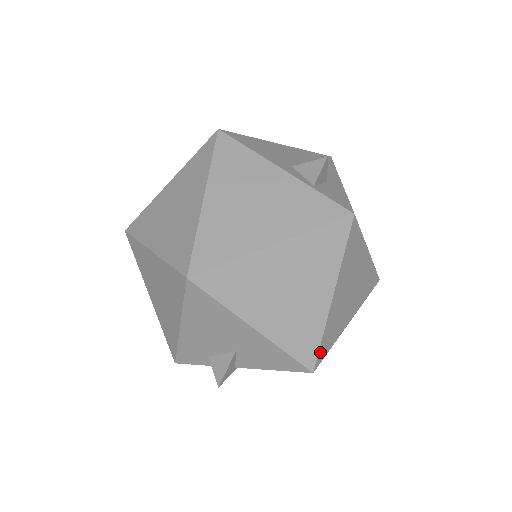
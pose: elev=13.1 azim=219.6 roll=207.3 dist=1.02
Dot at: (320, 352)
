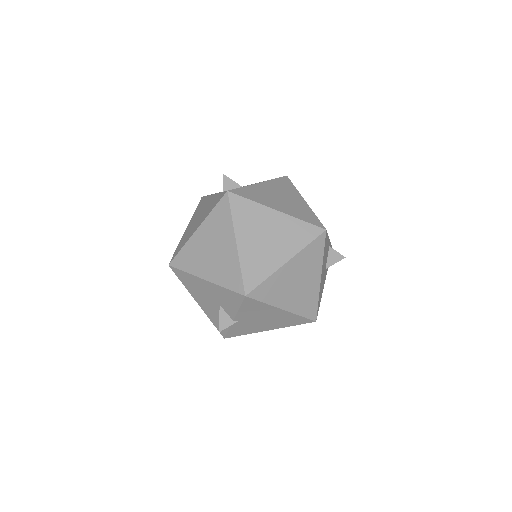
Dot at: (246, 281)
